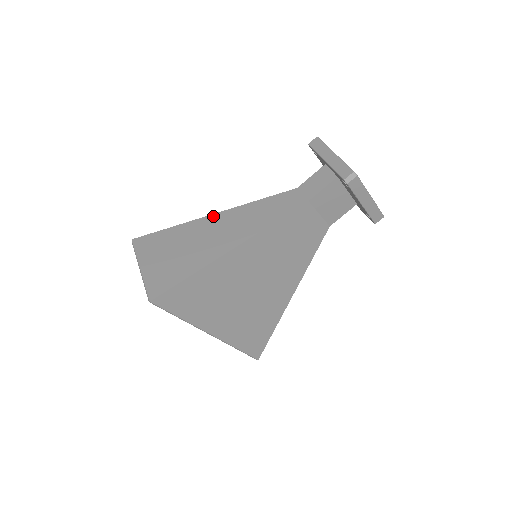
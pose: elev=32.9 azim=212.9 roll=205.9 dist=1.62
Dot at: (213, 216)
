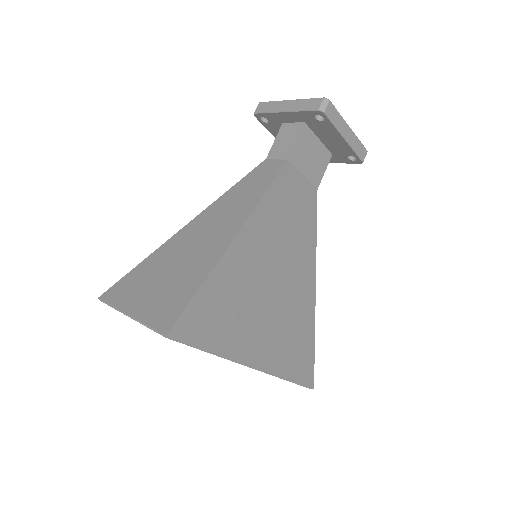
Dot at: (188, 225)
